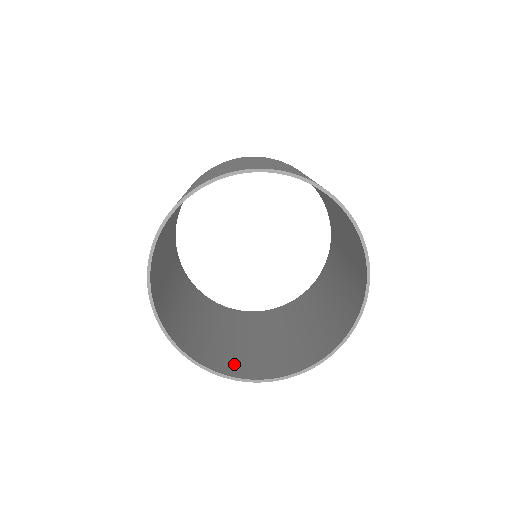
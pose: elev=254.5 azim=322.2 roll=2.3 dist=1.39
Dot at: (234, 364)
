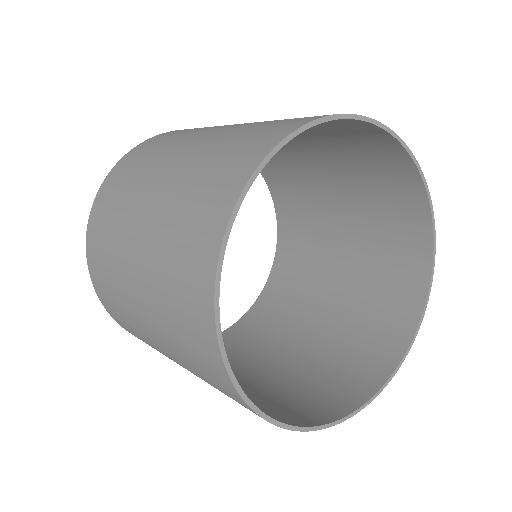
Dot at: (313, 403)
